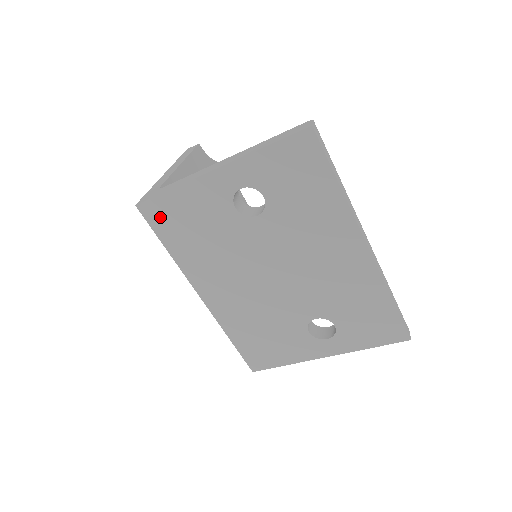
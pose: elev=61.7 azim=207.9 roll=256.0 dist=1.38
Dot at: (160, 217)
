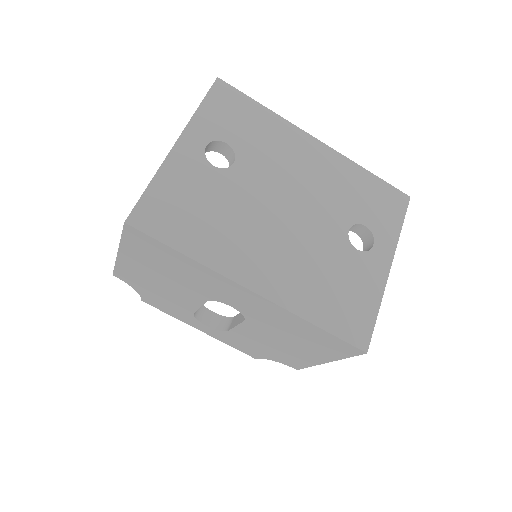
Dot at: (156, 219)
